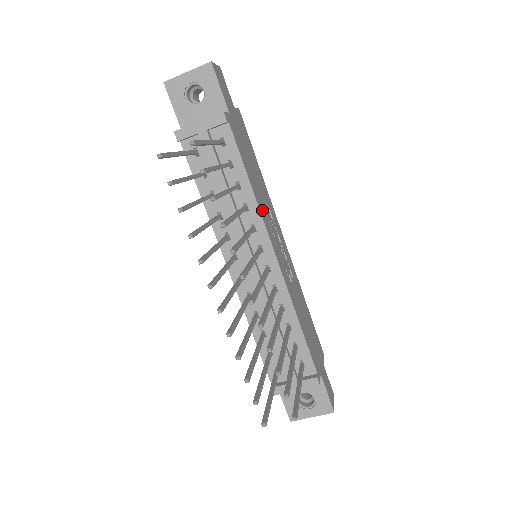
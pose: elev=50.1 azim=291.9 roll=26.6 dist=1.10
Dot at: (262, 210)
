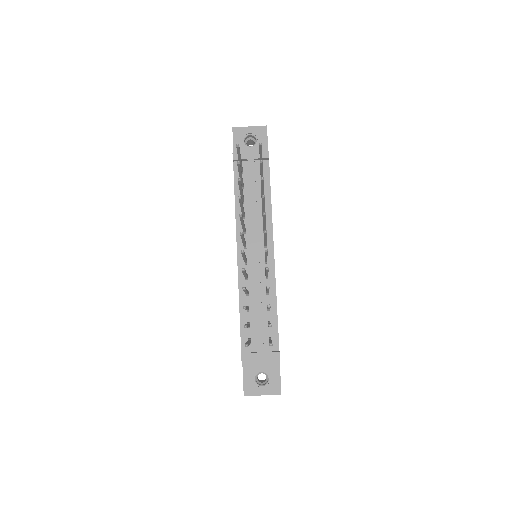
Dot at: occluded
